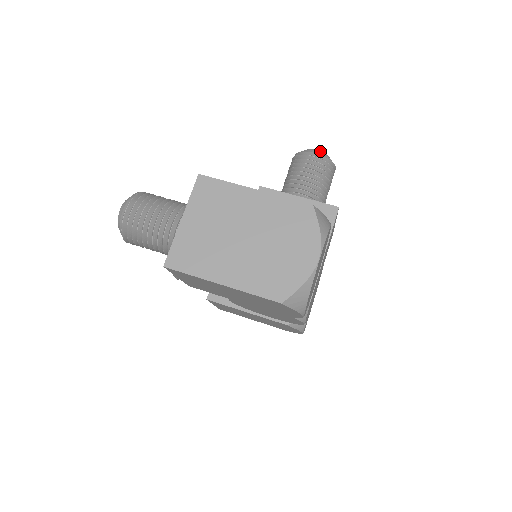
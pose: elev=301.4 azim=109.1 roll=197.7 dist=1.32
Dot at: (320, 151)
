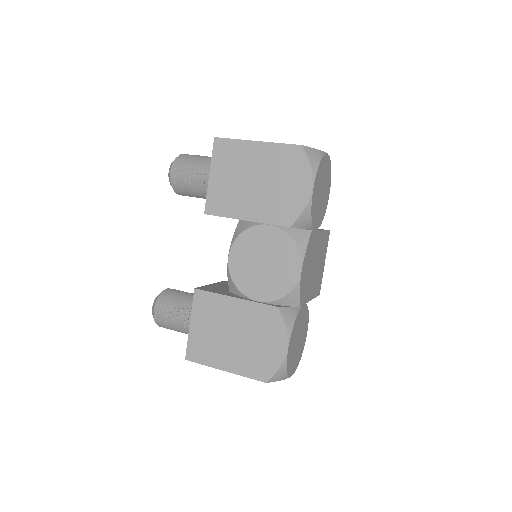
Dot at: occluded
